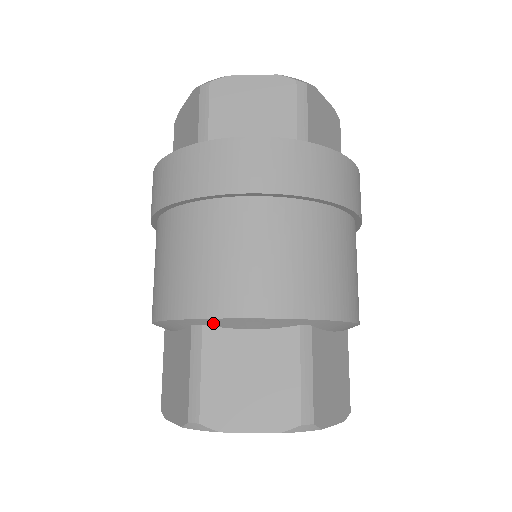
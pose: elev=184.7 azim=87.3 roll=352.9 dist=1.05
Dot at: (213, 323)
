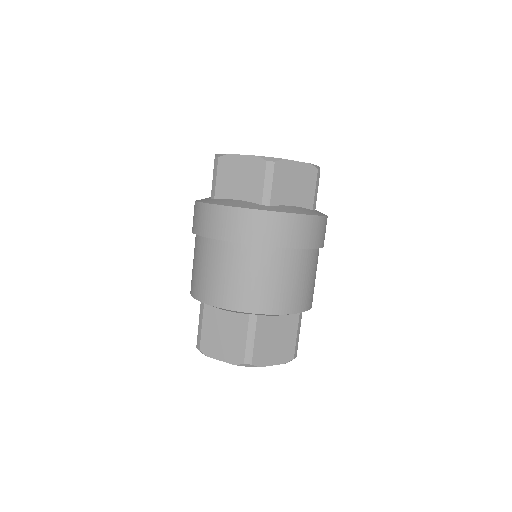
Dot at: occluded
